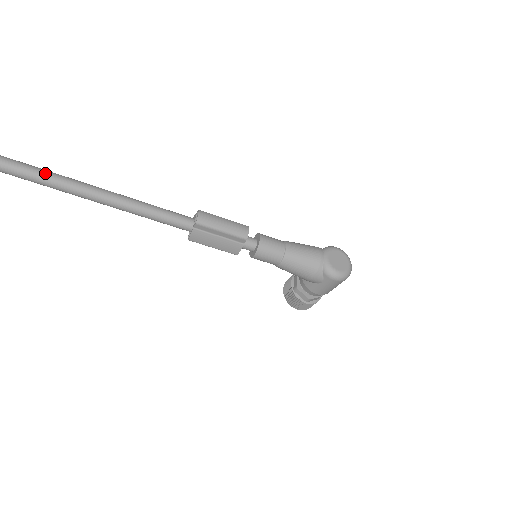
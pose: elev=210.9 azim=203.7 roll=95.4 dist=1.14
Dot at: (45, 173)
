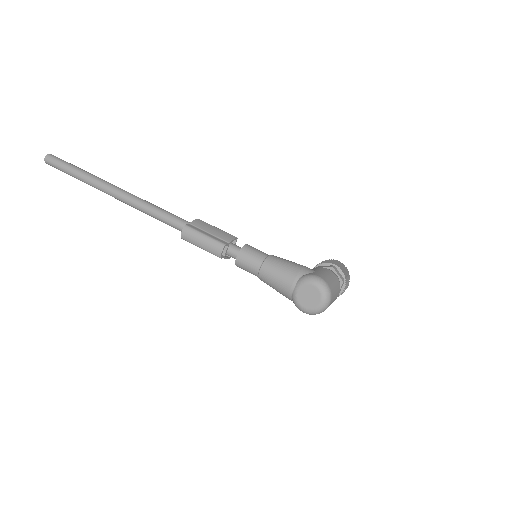
Dot at: (96, 184)
